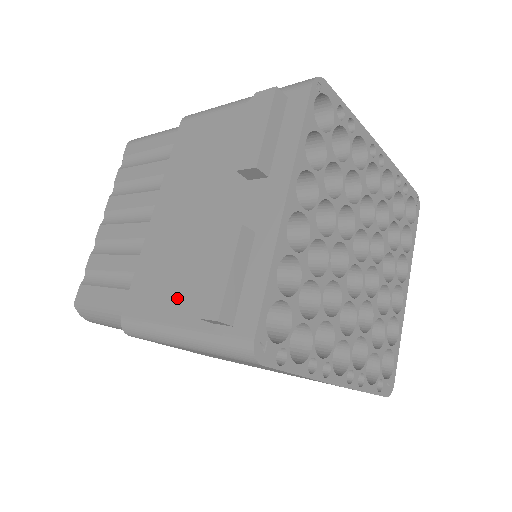
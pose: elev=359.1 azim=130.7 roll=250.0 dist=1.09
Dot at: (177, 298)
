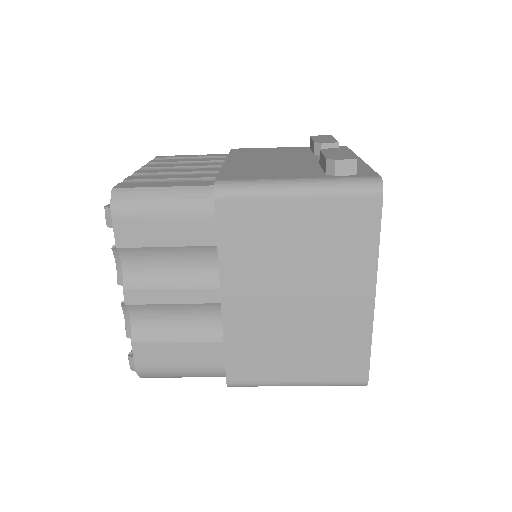
Dot at: (286, 173)
